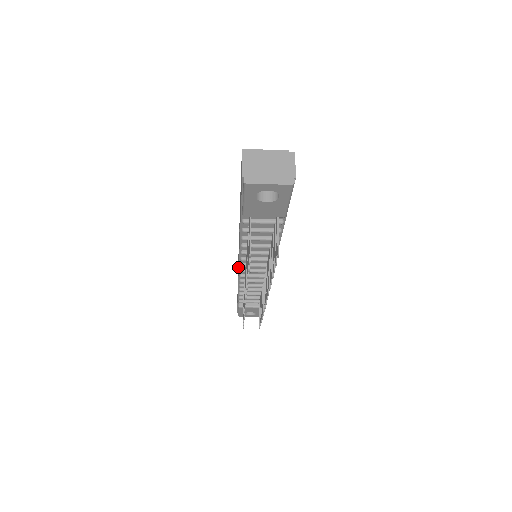
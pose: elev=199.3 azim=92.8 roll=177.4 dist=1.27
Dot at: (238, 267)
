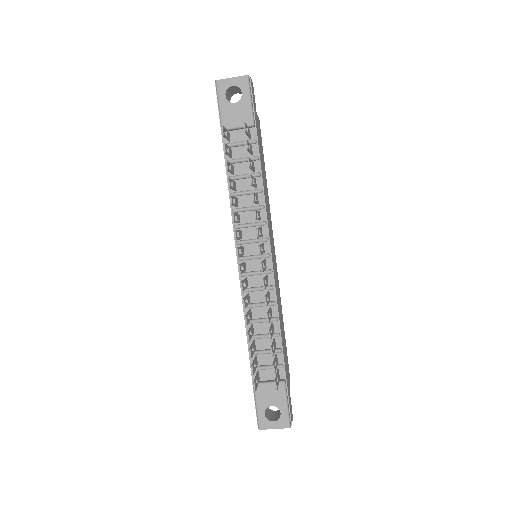
Dot at: occluded
